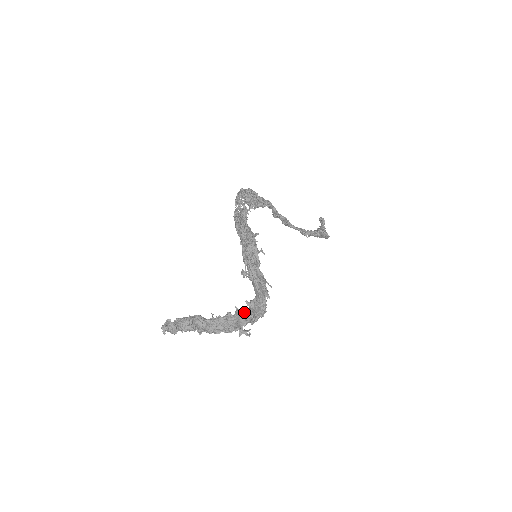
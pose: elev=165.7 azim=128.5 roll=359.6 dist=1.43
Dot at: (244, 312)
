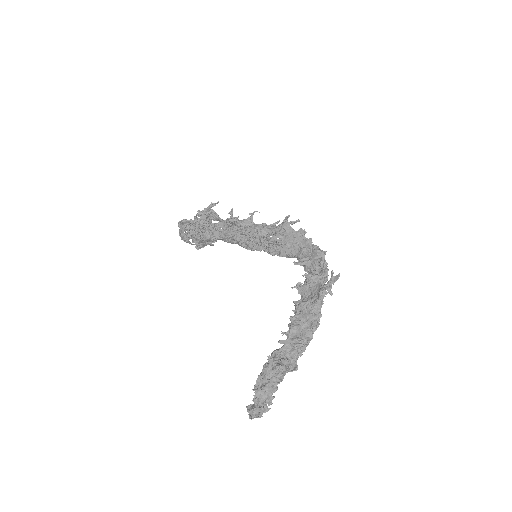
Dot at: (306, 274)
